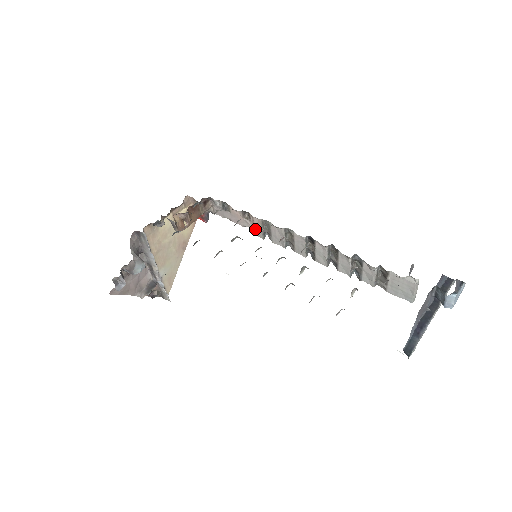
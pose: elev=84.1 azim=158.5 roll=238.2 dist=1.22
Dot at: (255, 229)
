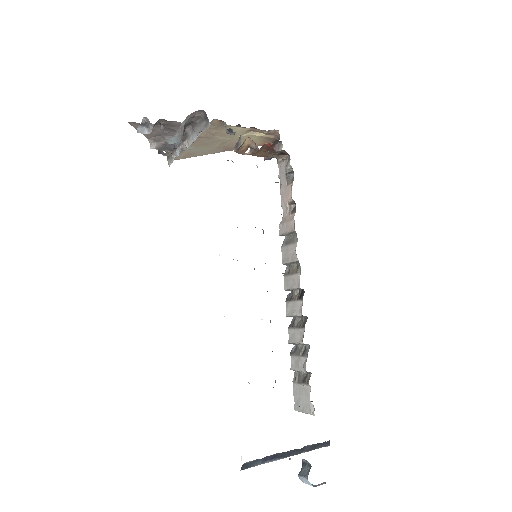
Dot at: (284, 223)
